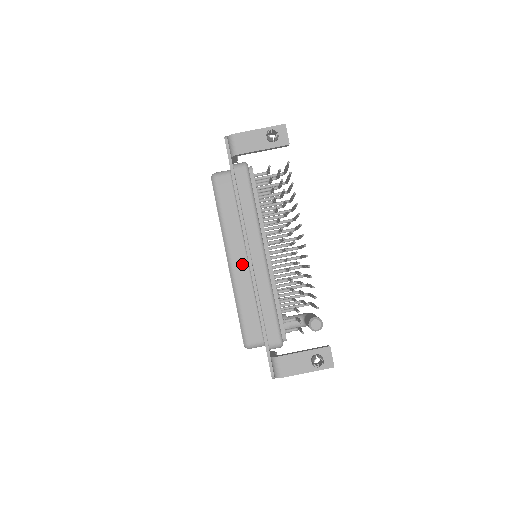
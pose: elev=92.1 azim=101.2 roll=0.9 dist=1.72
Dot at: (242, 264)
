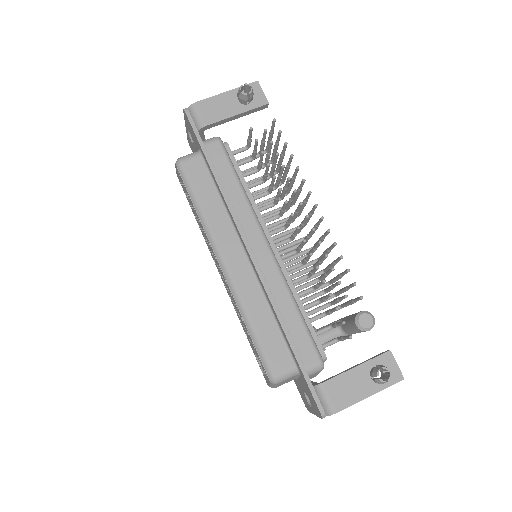
Dot at: (241, 266)
